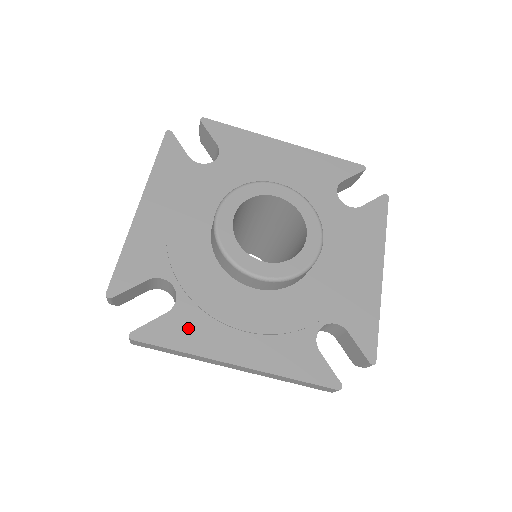
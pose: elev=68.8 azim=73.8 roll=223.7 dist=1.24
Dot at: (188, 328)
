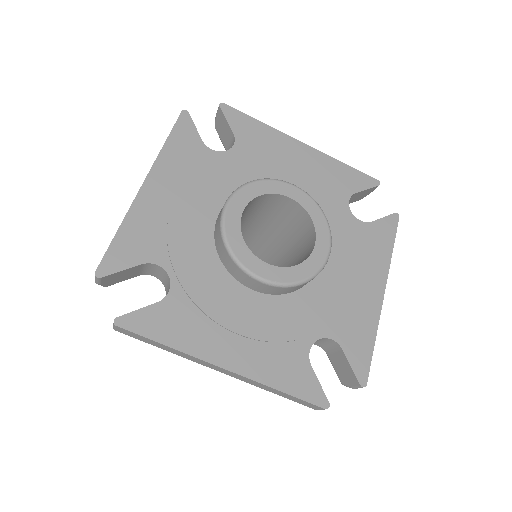
Dot at: (178, 322)
